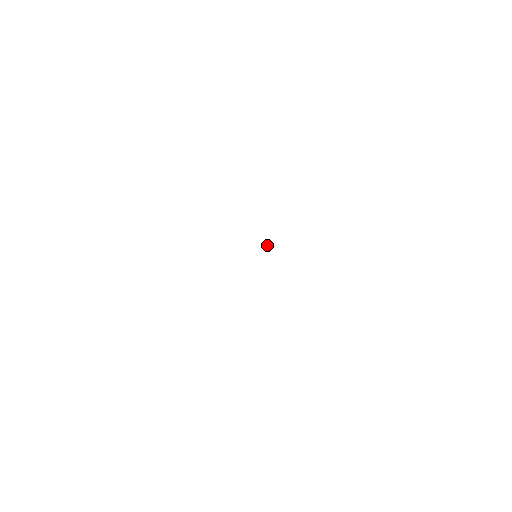
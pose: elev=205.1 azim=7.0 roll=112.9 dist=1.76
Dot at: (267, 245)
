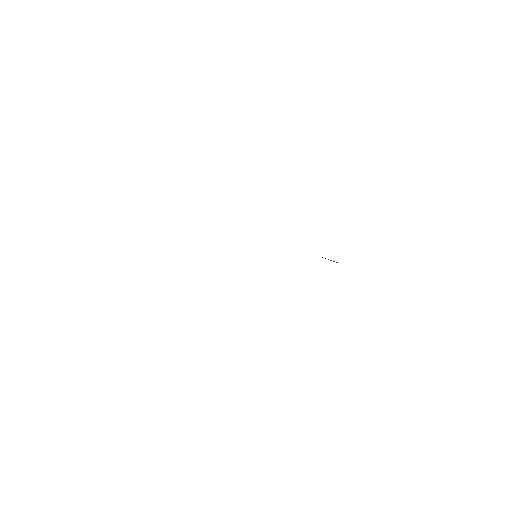
Dot at: occluded
